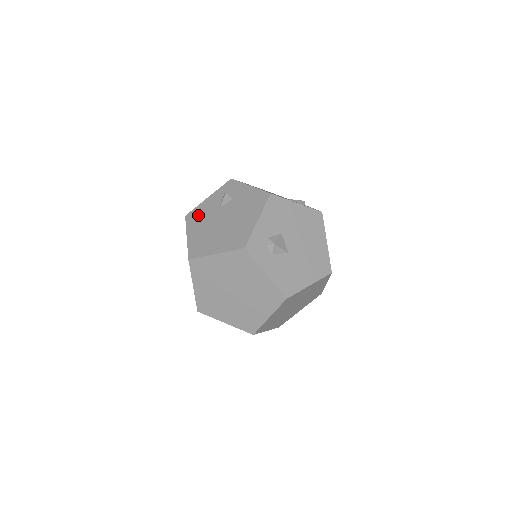
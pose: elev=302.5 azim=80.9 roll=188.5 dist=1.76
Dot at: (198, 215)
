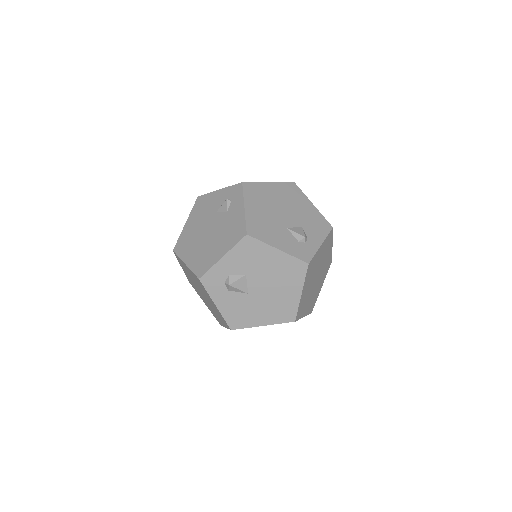
Dot at: (203, 205)
